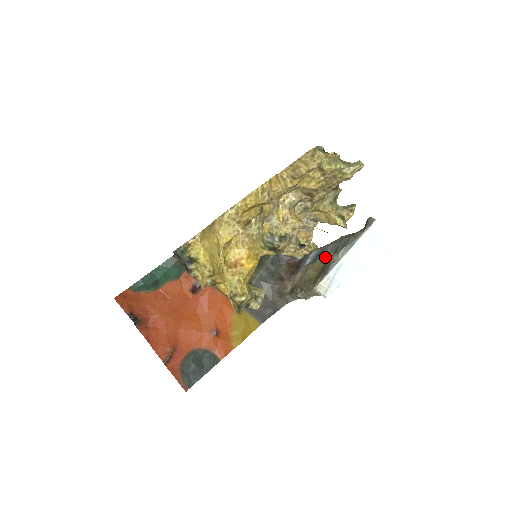
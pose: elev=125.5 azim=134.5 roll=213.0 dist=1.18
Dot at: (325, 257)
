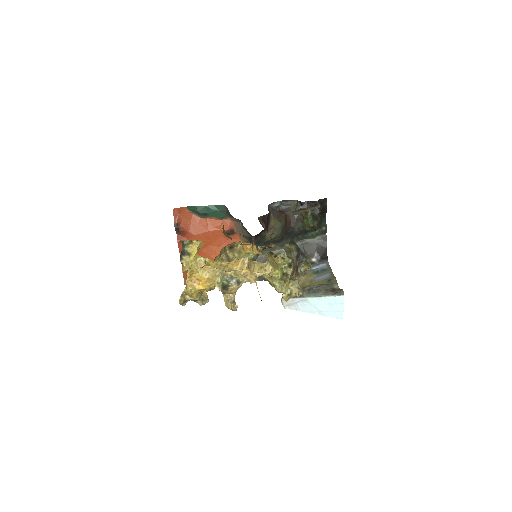
Dot at: (316, 280)
